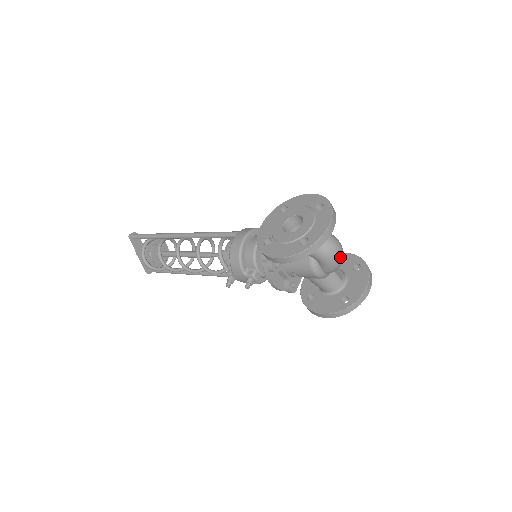
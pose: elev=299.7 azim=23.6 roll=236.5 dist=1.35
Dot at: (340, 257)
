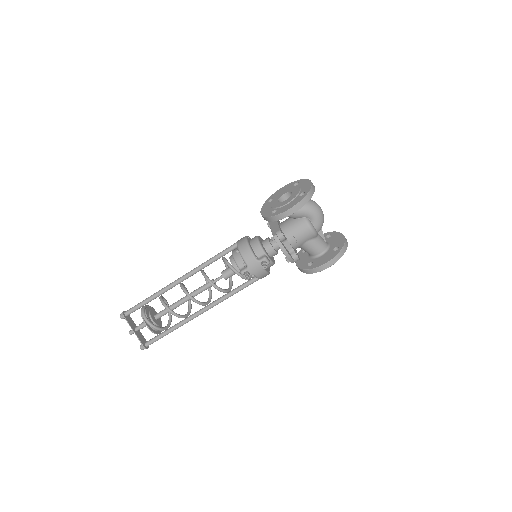
Dot at: (322, 212)
